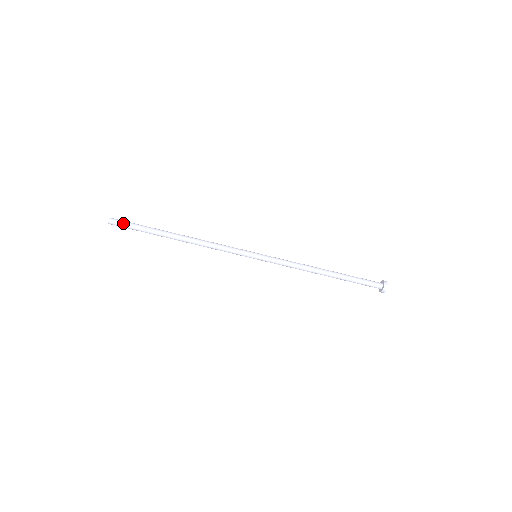
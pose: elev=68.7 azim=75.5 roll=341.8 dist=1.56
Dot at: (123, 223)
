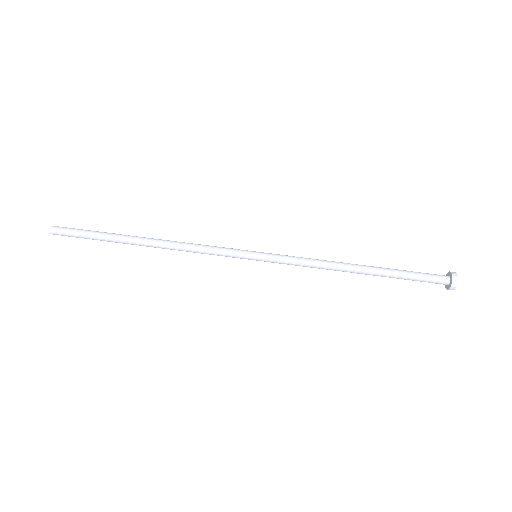
Dot at: (69, 229)
